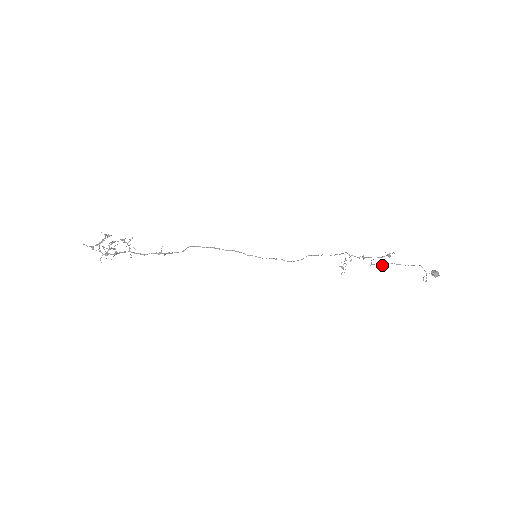
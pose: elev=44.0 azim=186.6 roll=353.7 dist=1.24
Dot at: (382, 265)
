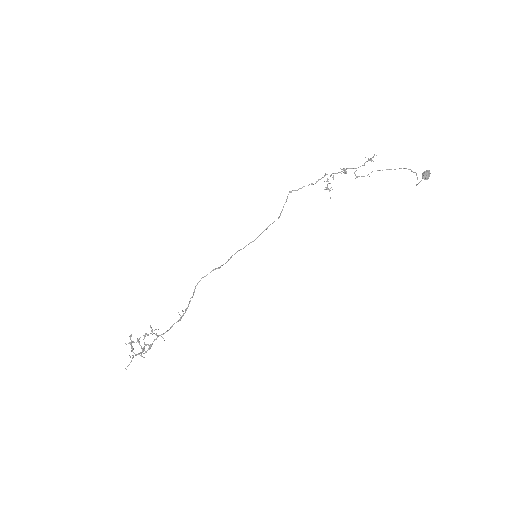
Dot at: occluded
